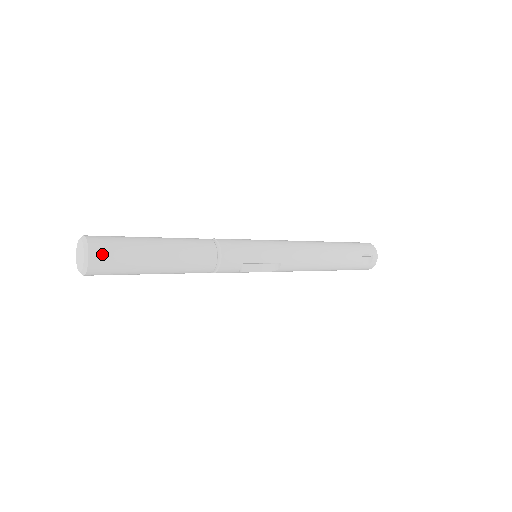
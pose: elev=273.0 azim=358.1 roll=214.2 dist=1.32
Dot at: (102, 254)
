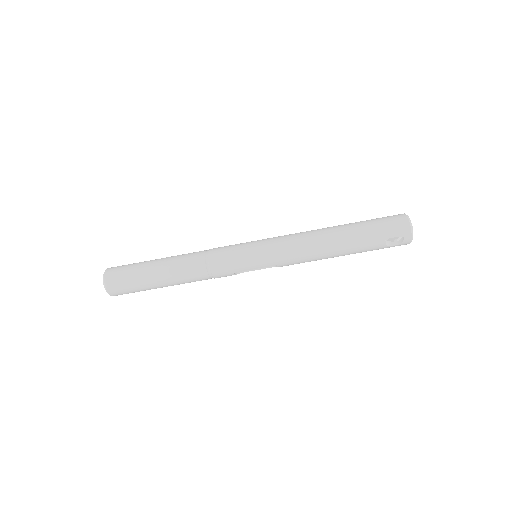
Dot at: (115, 288)
